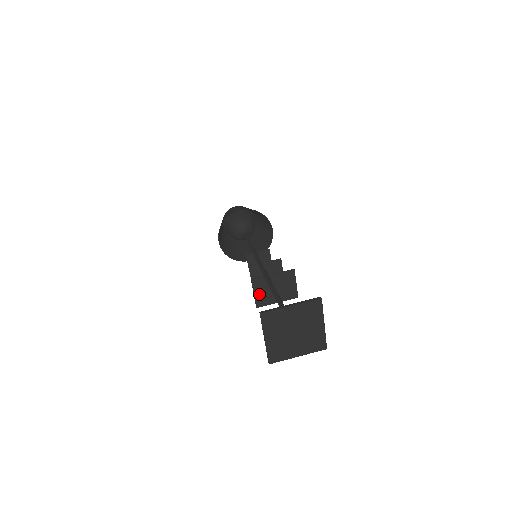
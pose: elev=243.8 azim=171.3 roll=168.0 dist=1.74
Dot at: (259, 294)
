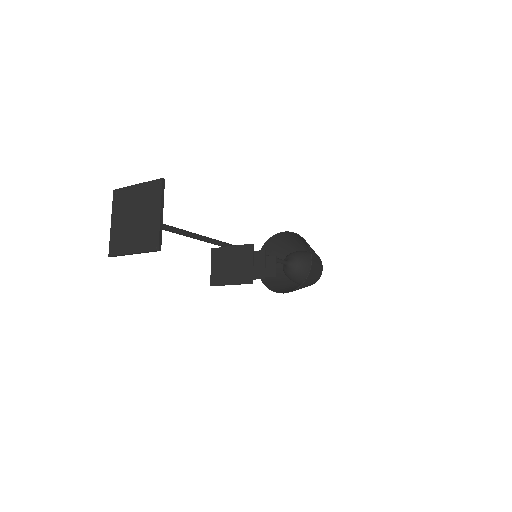
Dot at: (216, 269)
